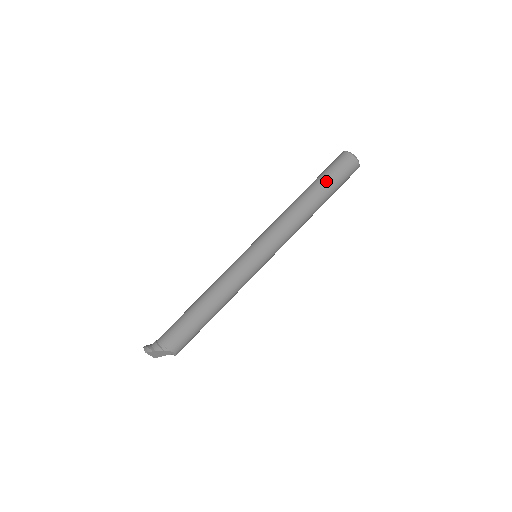
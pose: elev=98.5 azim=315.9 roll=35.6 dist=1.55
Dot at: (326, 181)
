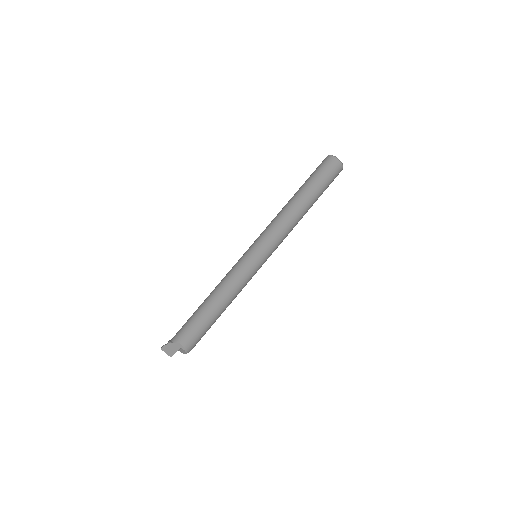
Dot at: (308, 180)
